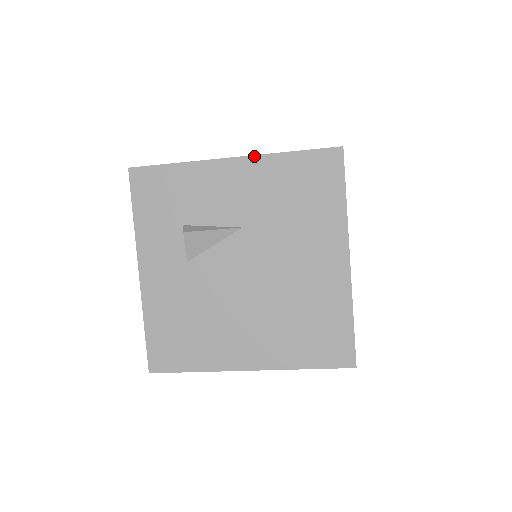
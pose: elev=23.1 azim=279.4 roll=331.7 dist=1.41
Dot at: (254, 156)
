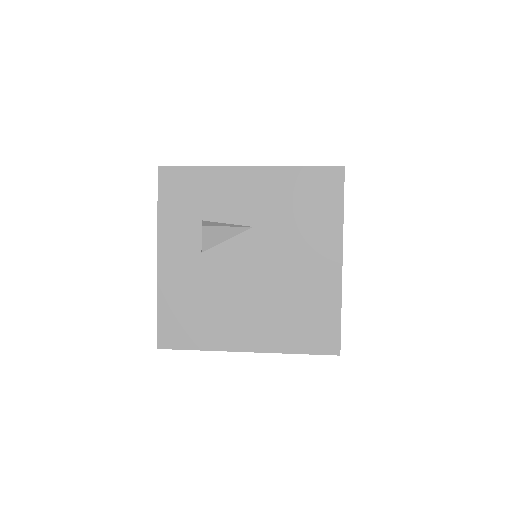
Dot at: (269, 167)
